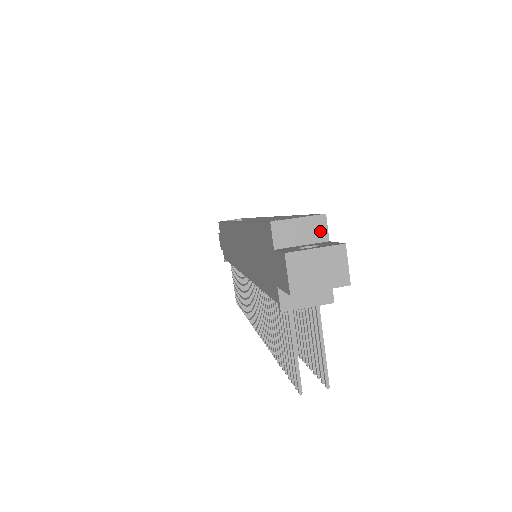
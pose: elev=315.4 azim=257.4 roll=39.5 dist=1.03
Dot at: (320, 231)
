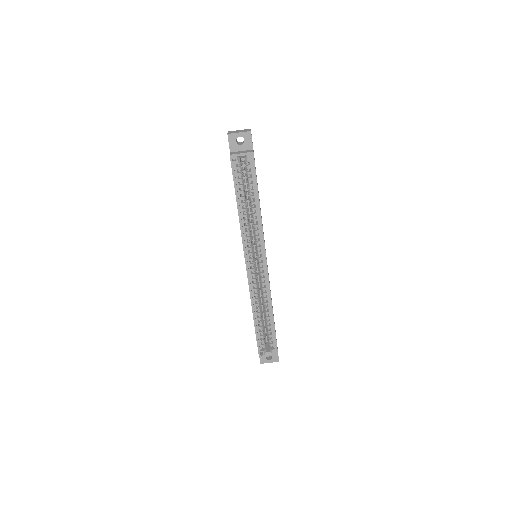
Dot at: occluded
